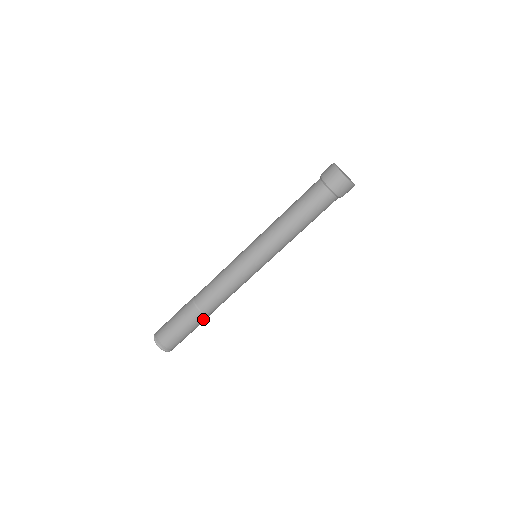
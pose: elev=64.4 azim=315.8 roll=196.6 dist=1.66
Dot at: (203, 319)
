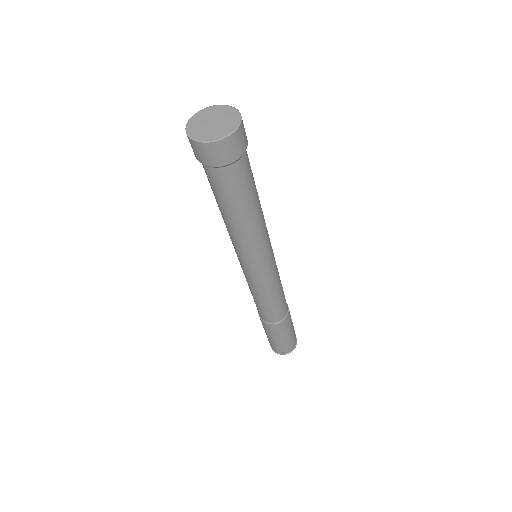
Dot at: (288, 319)
